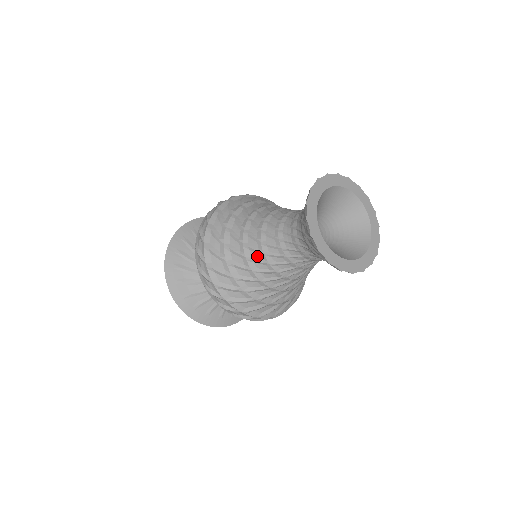
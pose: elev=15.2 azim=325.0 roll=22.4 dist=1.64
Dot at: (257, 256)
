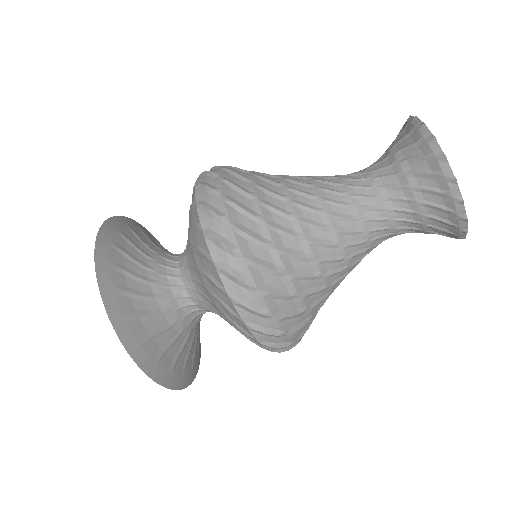
Dot at: (308, 201)
